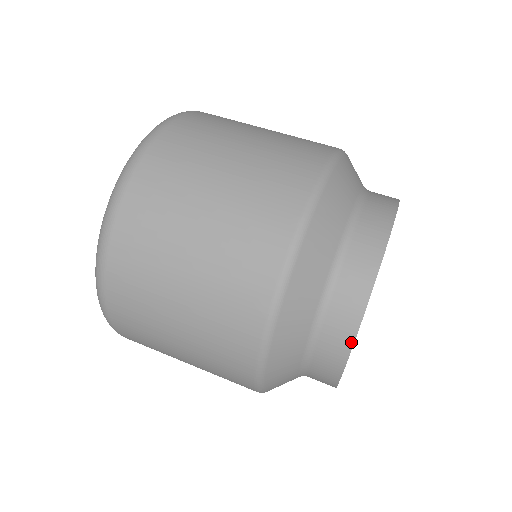
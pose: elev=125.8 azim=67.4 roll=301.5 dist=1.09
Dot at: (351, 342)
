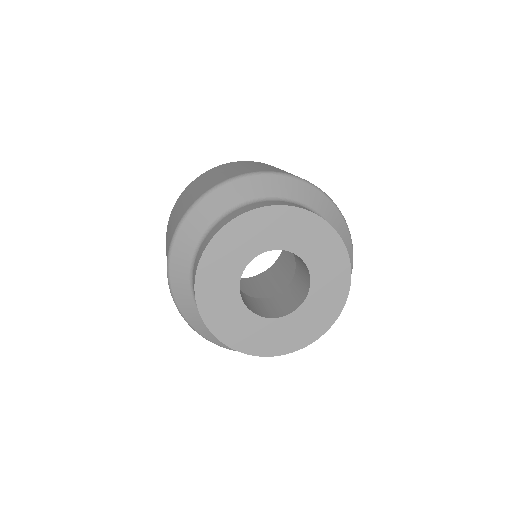
Dot at: (199, 311)
